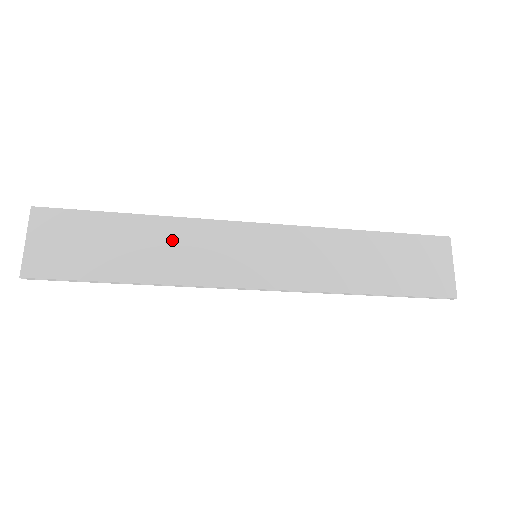
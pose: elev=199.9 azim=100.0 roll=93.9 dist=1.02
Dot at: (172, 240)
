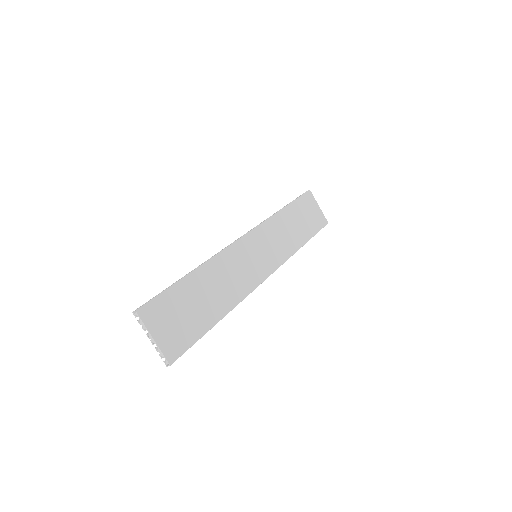
Dot at: (220, 275)
